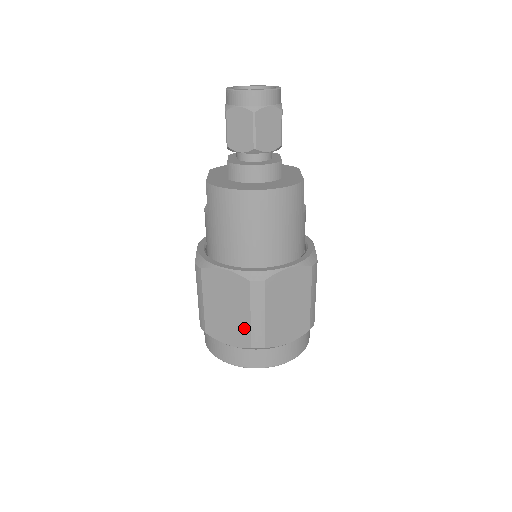
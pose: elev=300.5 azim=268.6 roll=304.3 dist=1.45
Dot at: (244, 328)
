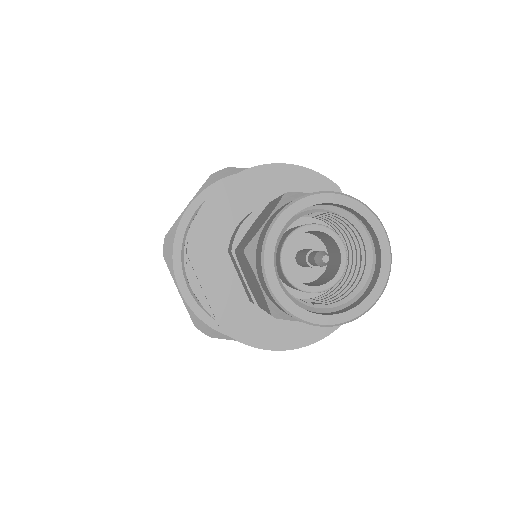
Dot at: occluded
